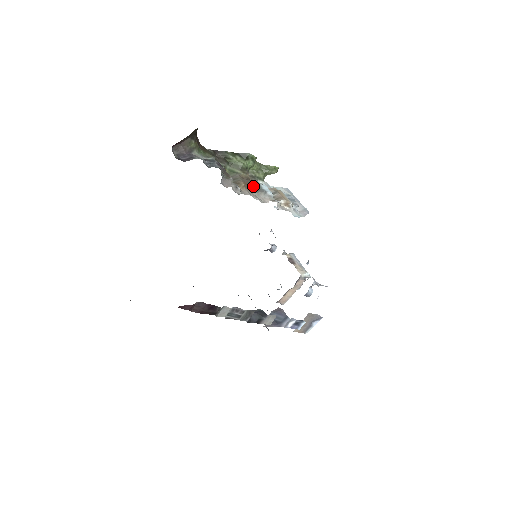
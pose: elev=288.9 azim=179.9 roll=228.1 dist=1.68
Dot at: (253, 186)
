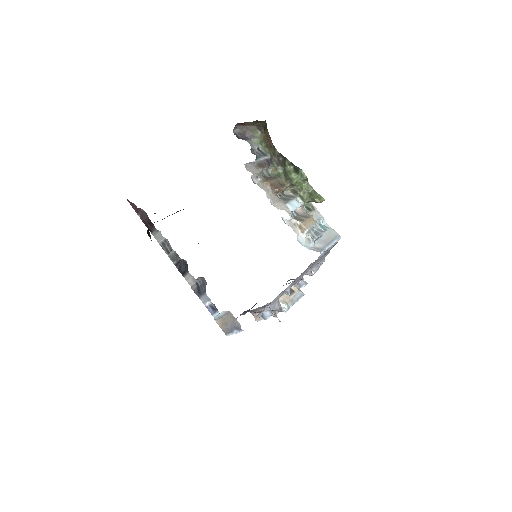
Dot at: (277, 189)
